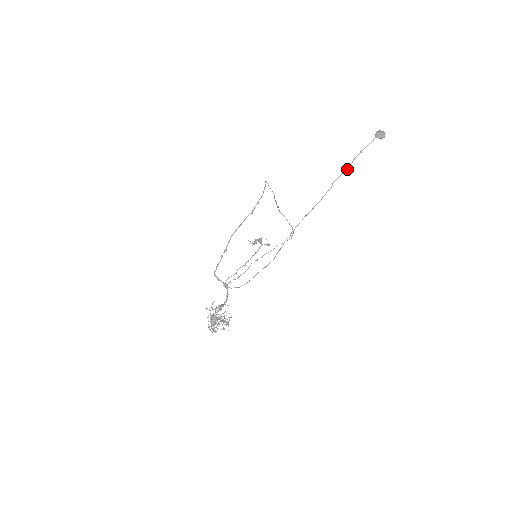
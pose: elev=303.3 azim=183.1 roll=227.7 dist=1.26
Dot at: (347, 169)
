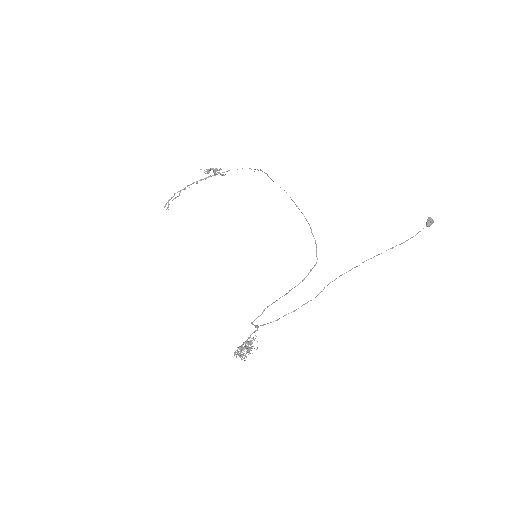
Dot at: occluded
